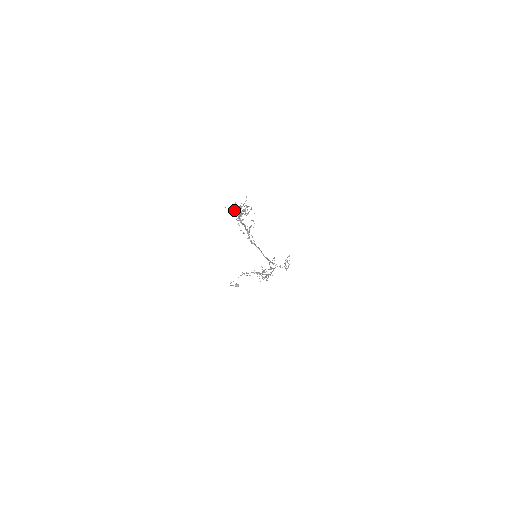
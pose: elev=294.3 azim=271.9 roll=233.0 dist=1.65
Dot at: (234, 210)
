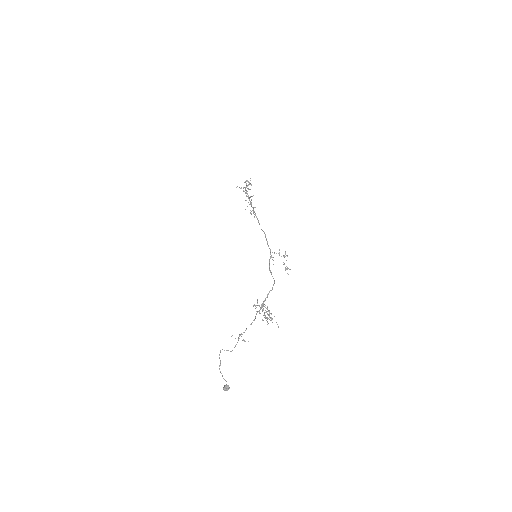
Dot at: (243, 187)
